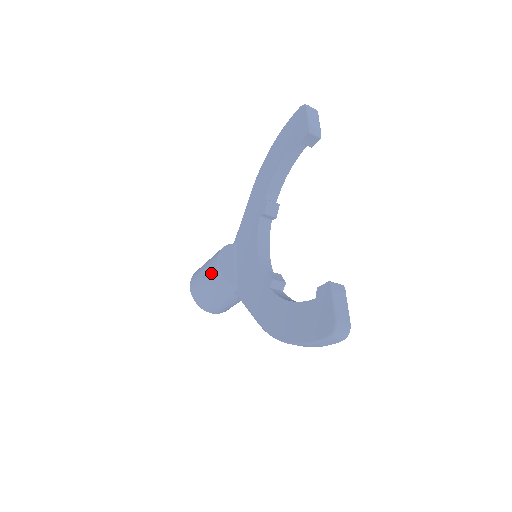
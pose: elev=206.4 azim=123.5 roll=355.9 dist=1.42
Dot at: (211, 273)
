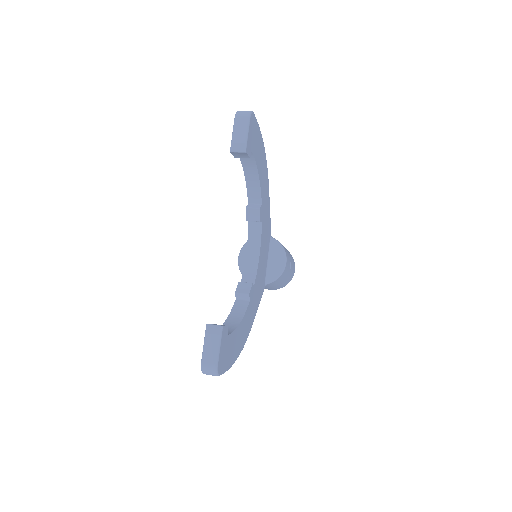
Dot at: occluded
